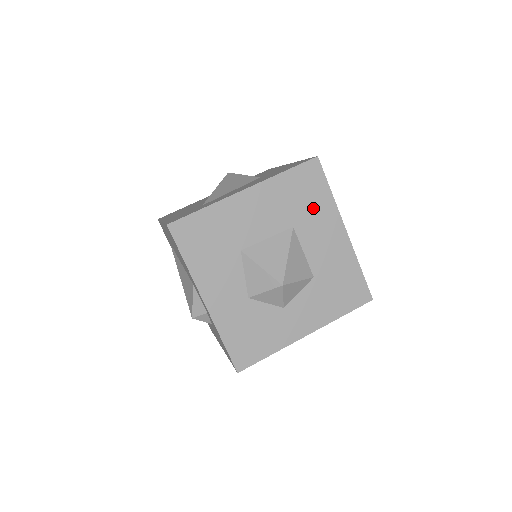
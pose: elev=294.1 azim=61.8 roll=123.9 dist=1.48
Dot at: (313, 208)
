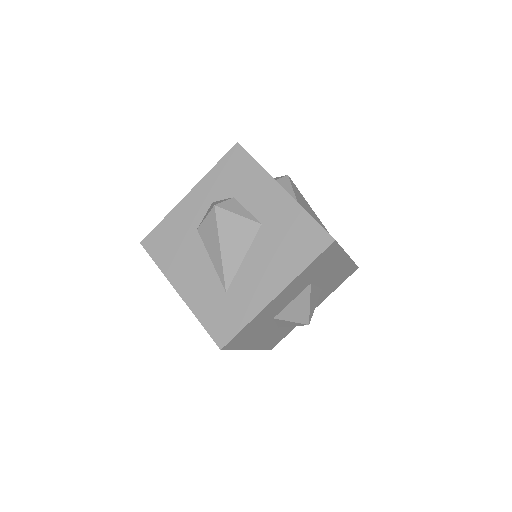
Dot at: (327, 265)
